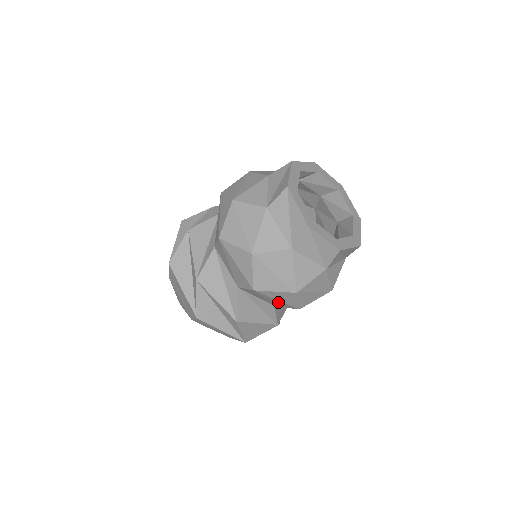
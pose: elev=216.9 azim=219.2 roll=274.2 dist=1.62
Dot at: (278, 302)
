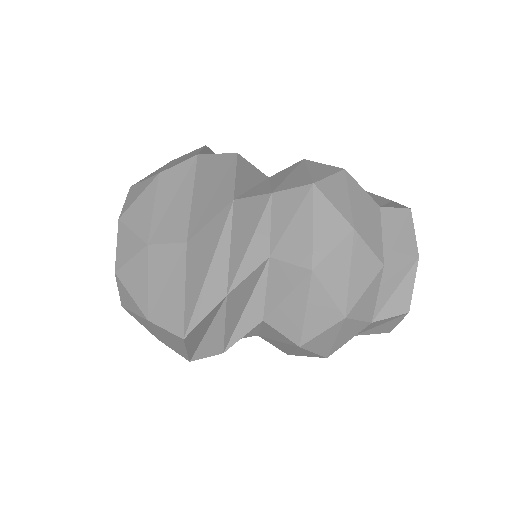
Dot at: (284, 347)
